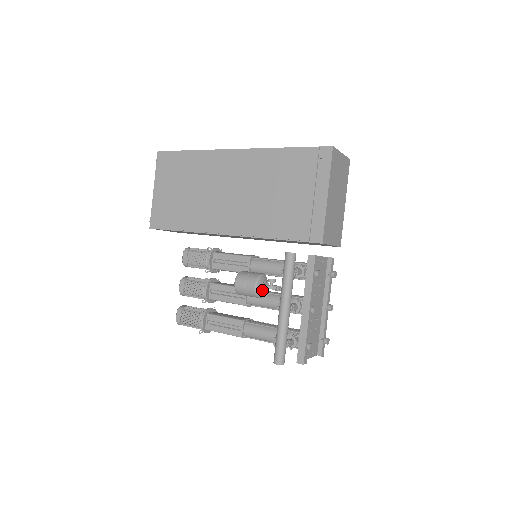
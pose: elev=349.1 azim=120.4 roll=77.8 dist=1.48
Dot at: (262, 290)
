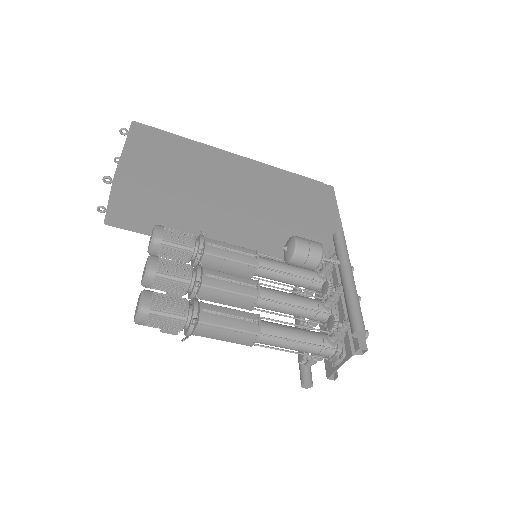
Dot at: occluded
